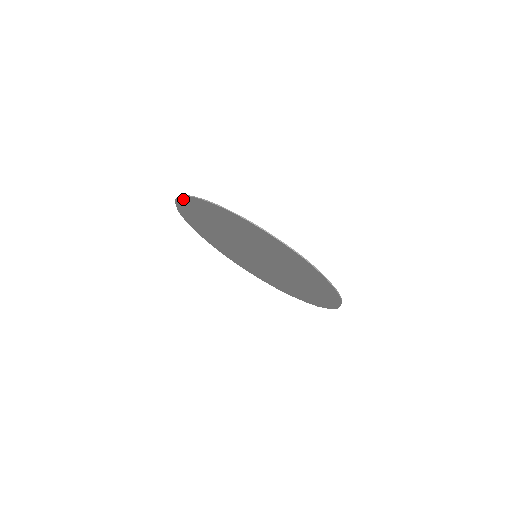
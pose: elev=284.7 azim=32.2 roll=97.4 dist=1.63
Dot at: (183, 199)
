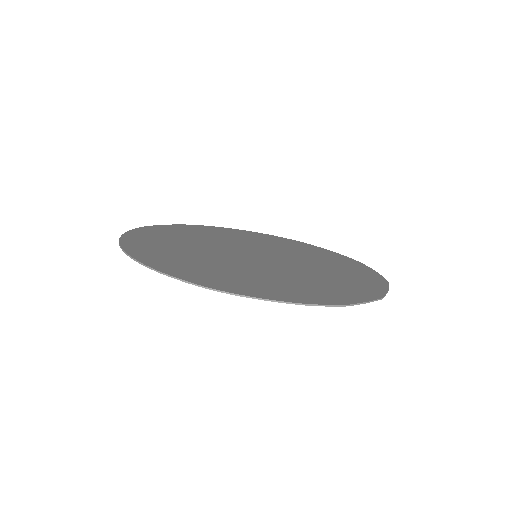
Dot at: occluded
